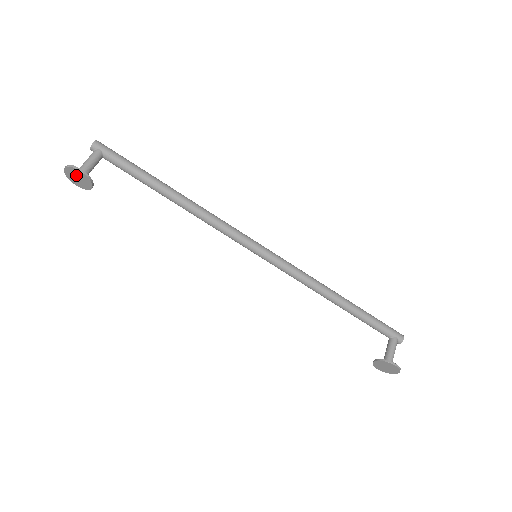
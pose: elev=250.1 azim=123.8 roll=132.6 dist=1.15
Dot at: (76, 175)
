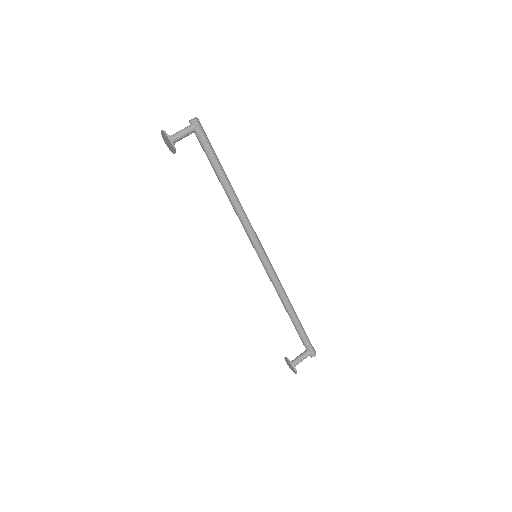
Dot at: (167, 140)
